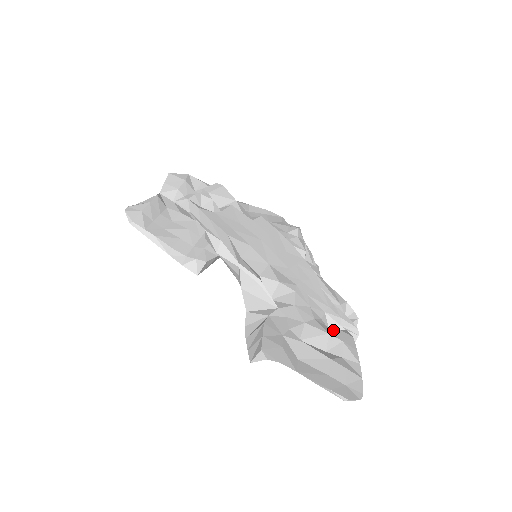
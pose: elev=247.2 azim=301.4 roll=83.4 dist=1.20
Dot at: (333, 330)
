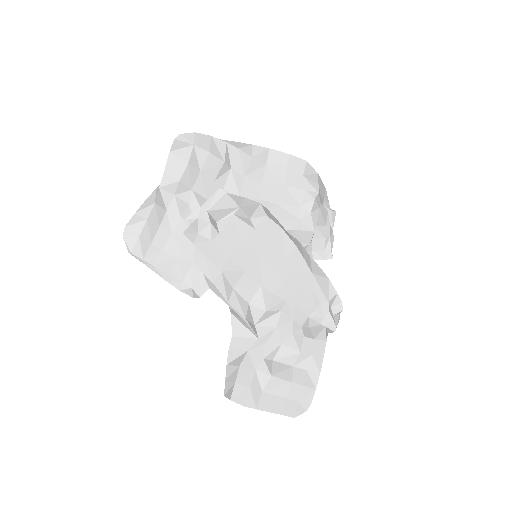
Dot at: (307, 344)
